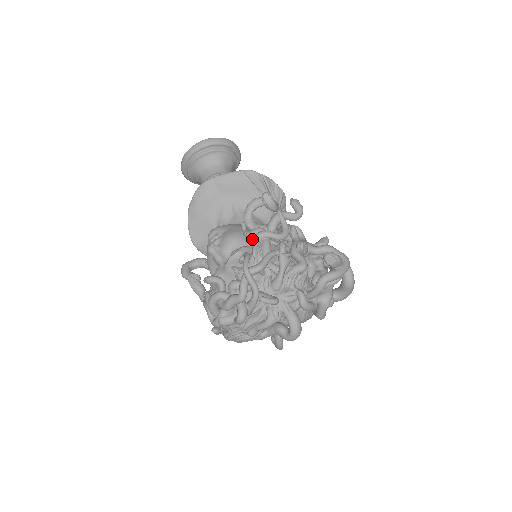
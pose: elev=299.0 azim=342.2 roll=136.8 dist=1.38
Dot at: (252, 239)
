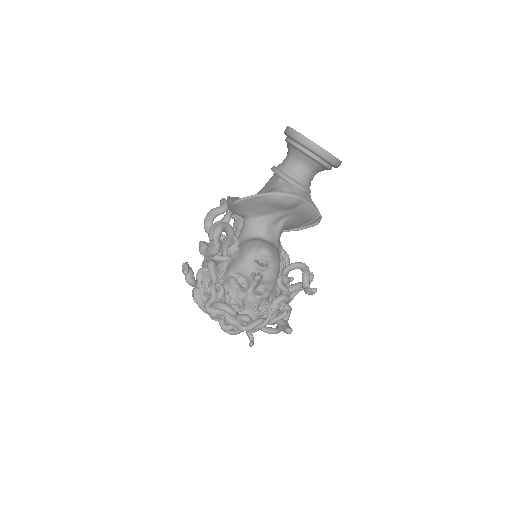
Dot at: (276, 283)
